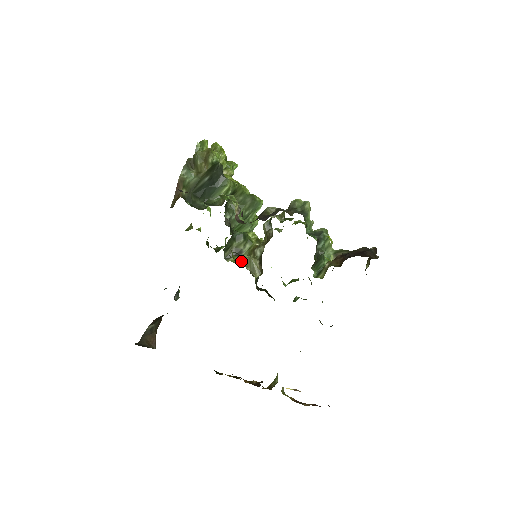
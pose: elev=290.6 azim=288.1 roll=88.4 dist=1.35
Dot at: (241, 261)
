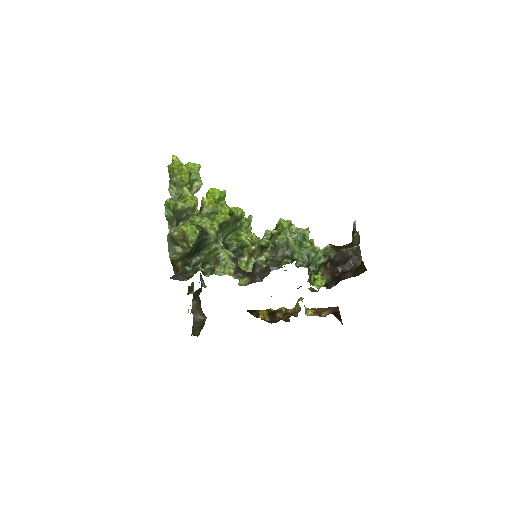
Dot at: (247, 271)
